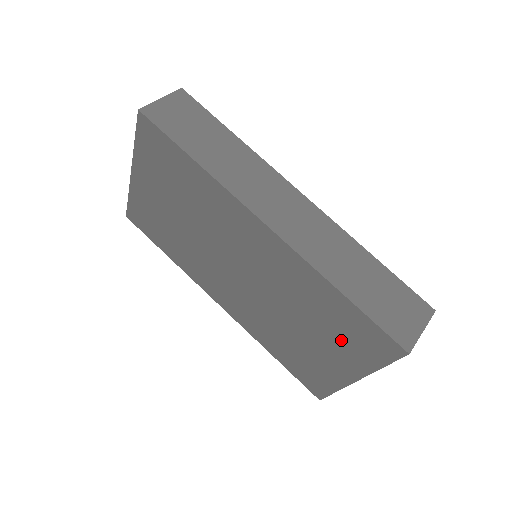
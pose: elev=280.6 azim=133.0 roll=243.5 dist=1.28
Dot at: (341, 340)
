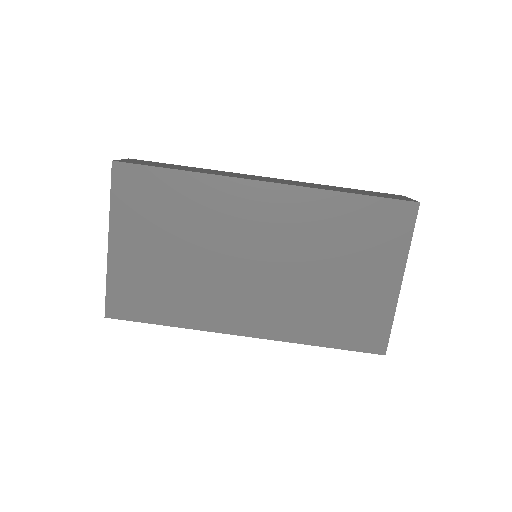
Dot at: (370, 247)
